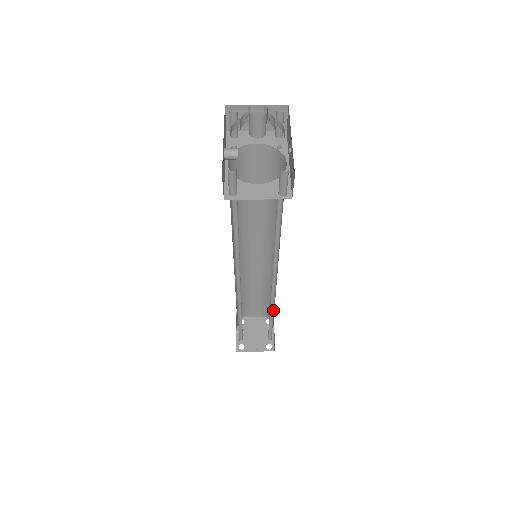
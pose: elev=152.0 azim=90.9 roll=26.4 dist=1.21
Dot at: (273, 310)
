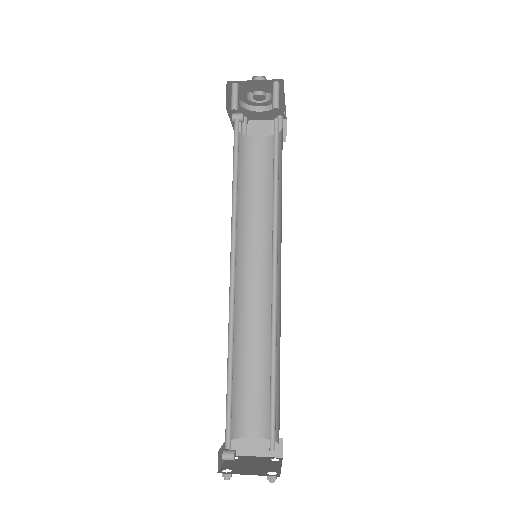
Dot at: (275, 351)
